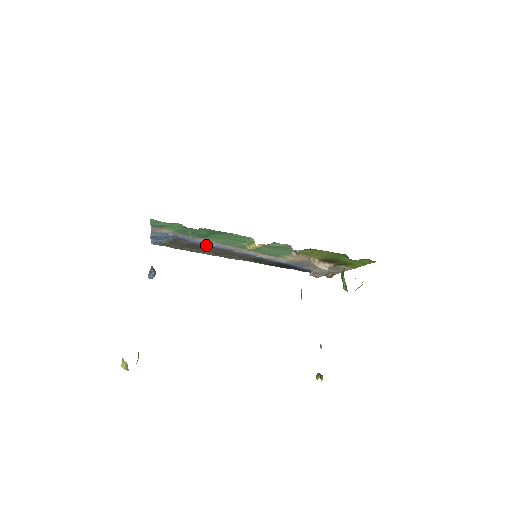
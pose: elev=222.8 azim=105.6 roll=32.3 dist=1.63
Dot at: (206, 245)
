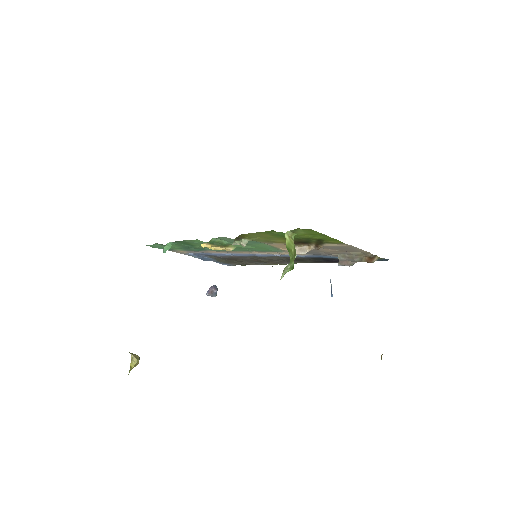
Dot at: (231, 256)
